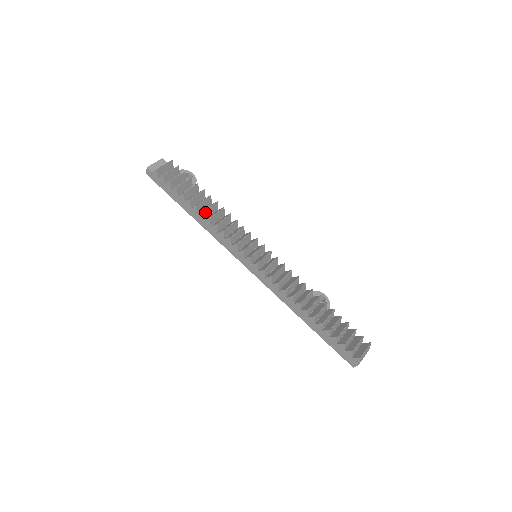
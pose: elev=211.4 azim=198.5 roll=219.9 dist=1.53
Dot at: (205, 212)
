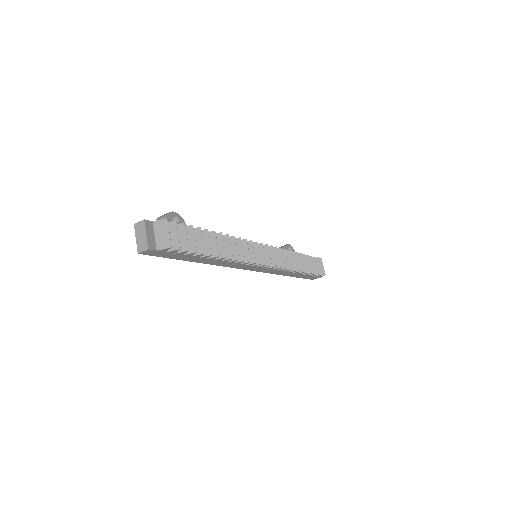
Dot at: (224, 255)
